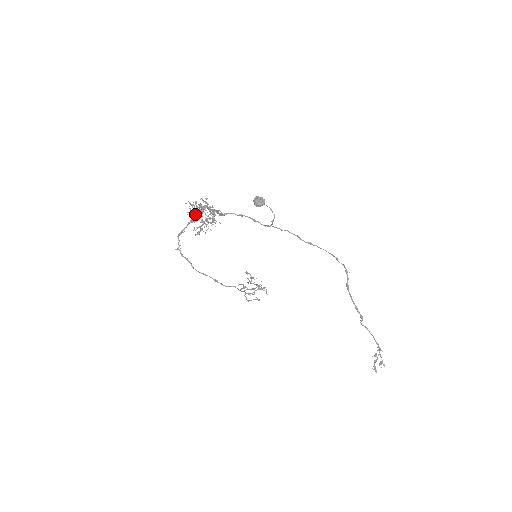
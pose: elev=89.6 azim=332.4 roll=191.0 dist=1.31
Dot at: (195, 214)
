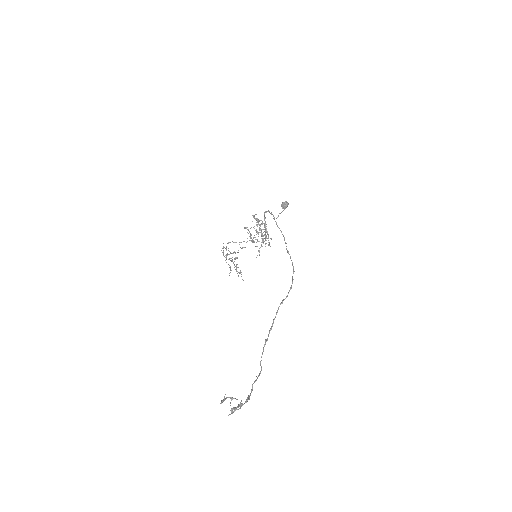
Dot at: occluded
